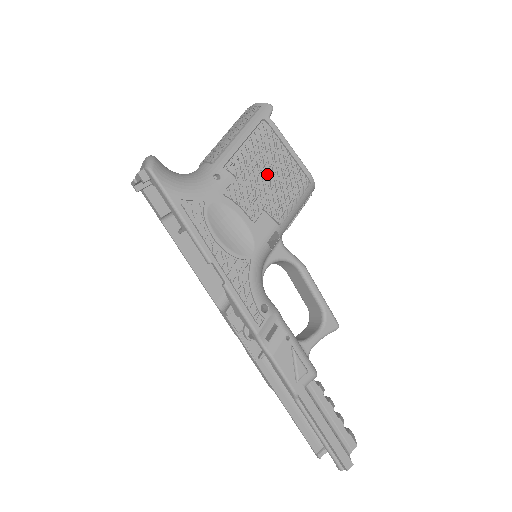
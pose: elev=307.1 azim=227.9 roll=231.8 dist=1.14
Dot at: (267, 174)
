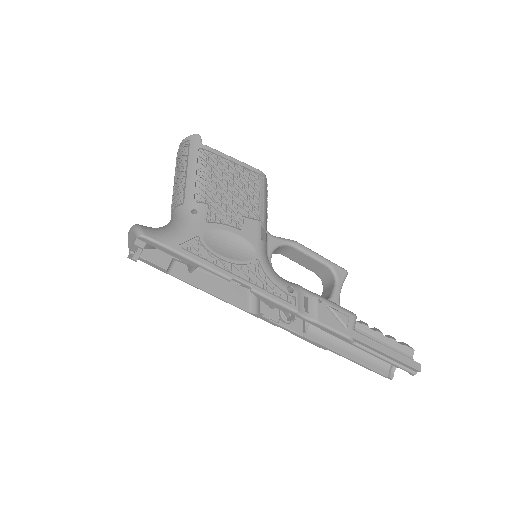
Dot at: (228, 188)
